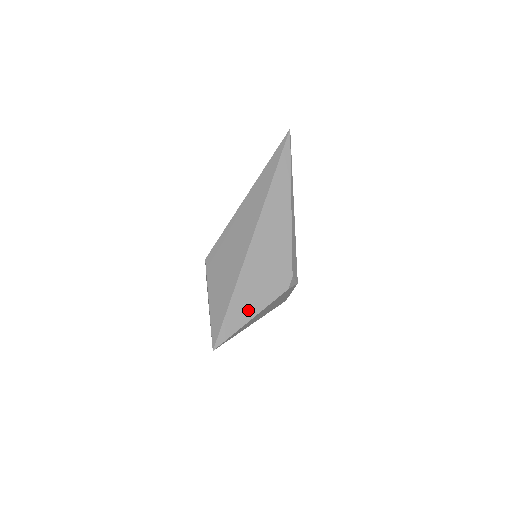
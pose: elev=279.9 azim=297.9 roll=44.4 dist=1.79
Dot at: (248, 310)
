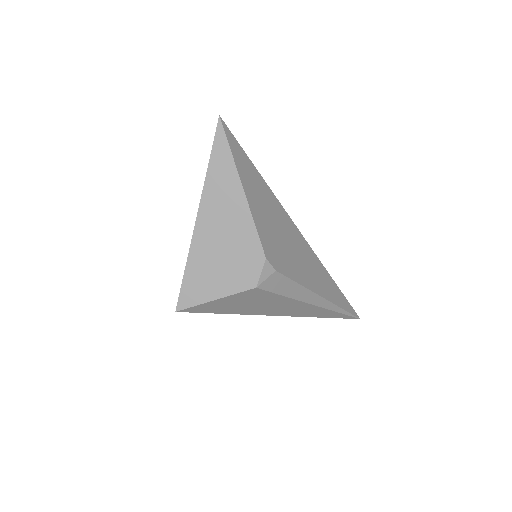
Dot at: (250, 188)
